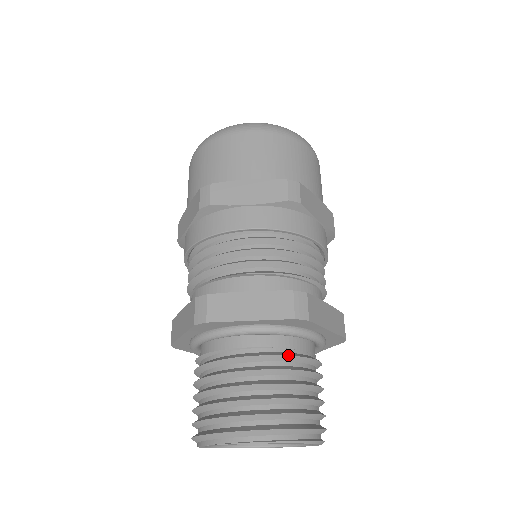
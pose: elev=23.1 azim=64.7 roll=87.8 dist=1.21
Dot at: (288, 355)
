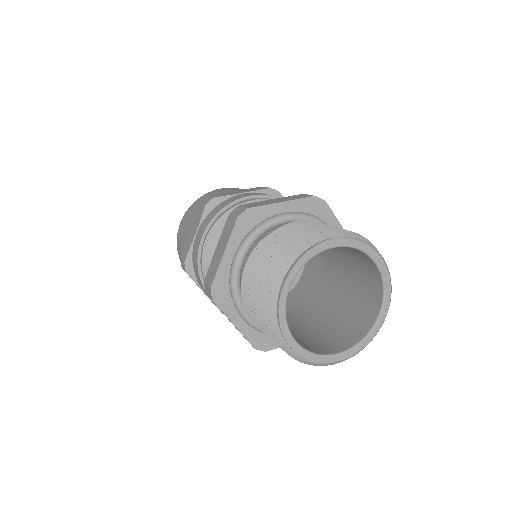
Dot at: occluded
